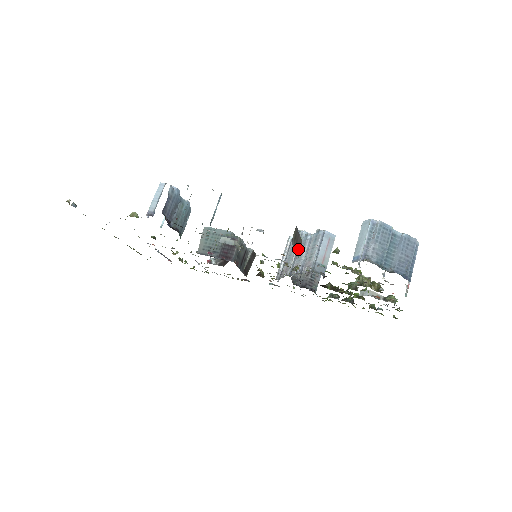
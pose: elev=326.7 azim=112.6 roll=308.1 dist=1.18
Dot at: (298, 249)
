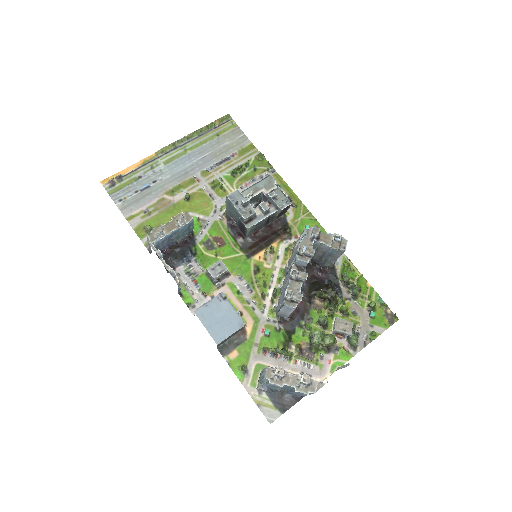
Dot at: (239, 331)
